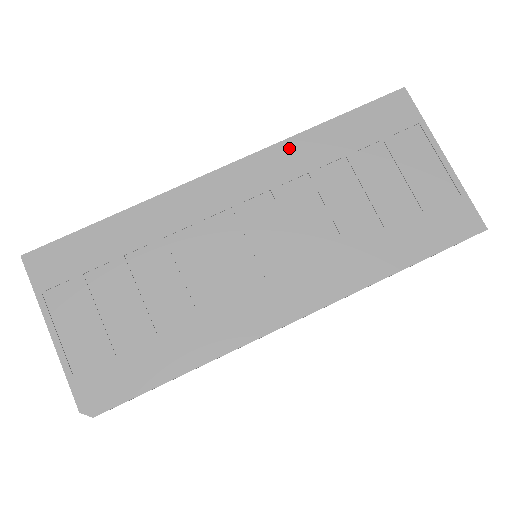
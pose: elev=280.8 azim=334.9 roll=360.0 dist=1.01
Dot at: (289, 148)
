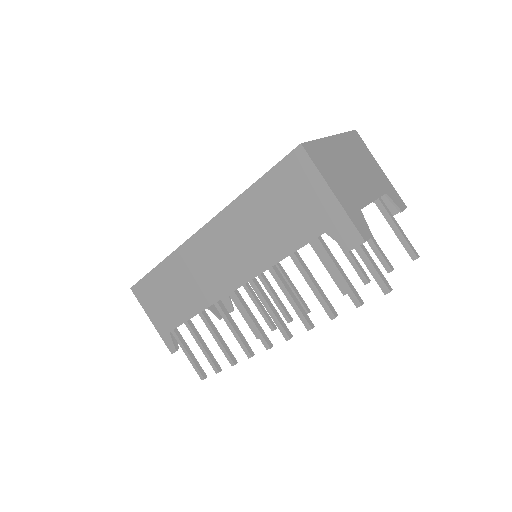
Dot at: occluded
